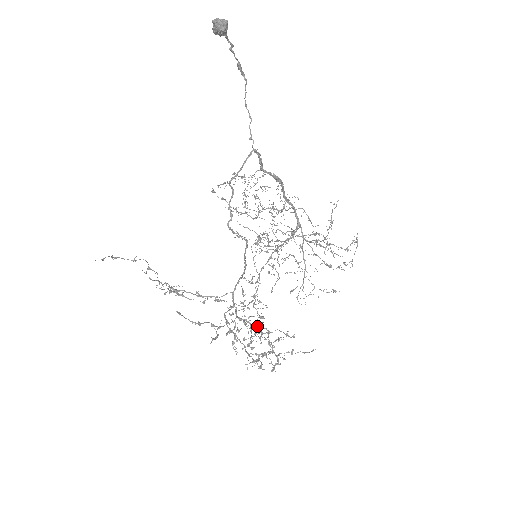
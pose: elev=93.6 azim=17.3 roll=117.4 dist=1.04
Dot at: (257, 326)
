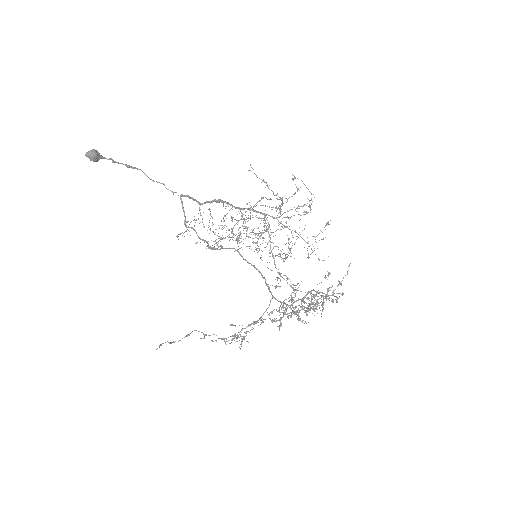
Dot at: (305, 296)
